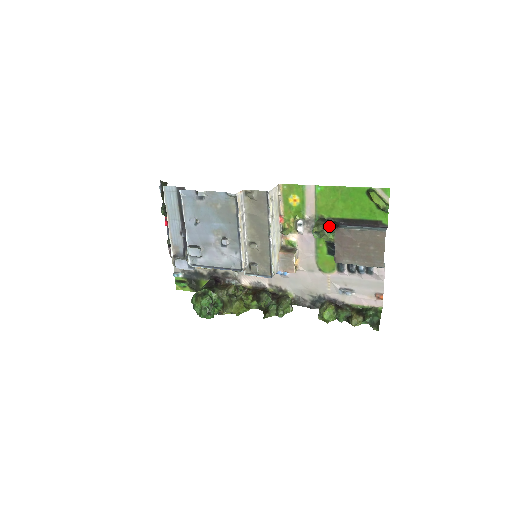
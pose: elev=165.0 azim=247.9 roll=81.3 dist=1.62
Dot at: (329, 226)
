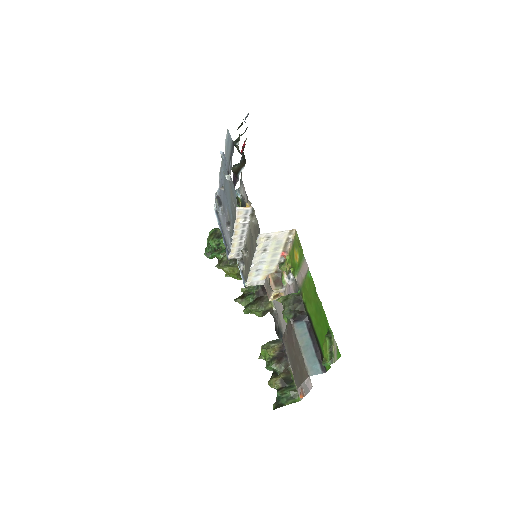
Dot at: (291, 311)
